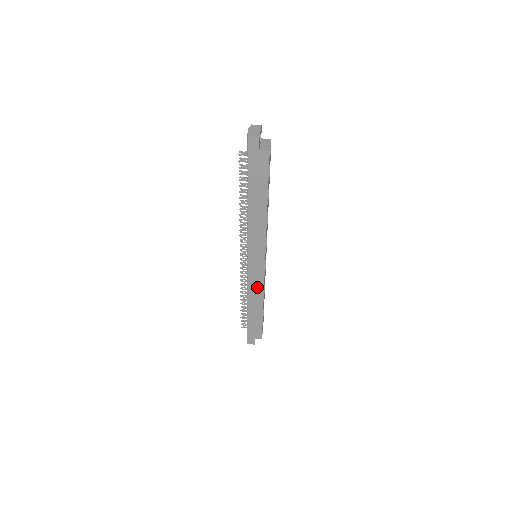
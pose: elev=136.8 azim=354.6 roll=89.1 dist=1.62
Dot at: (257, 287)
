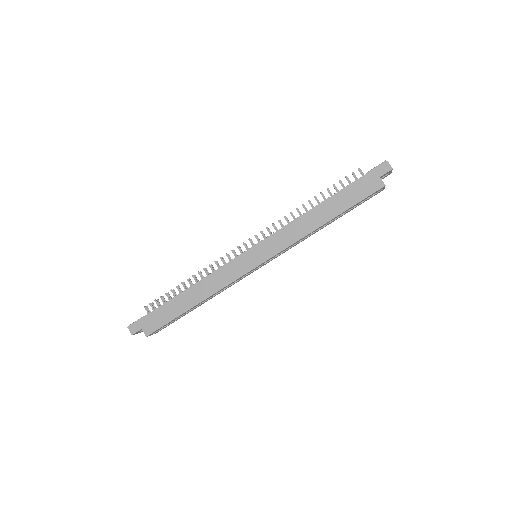
Dot at: (222, 279)
